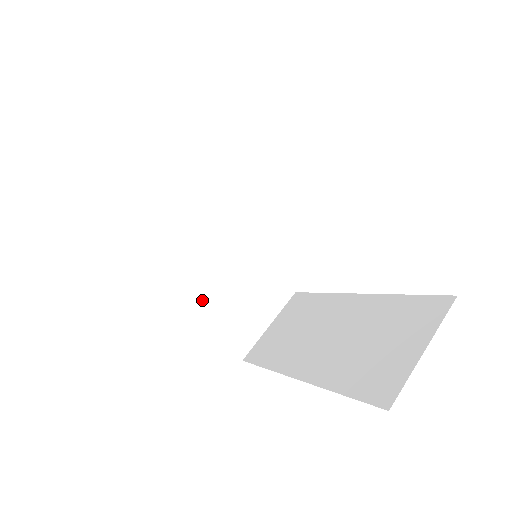
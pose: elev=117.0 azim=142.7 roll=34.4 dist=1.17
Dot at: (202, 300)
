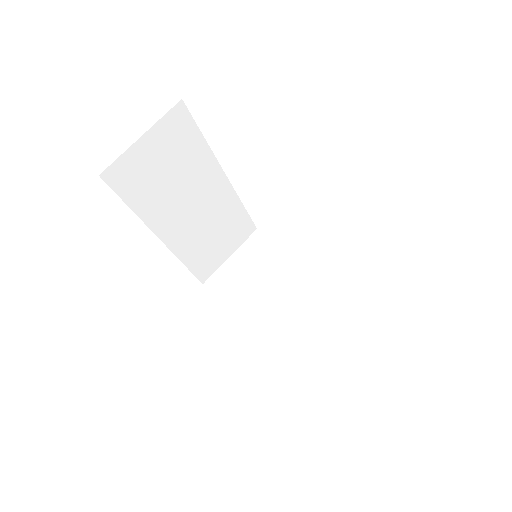
Dot at: (278, 334)
